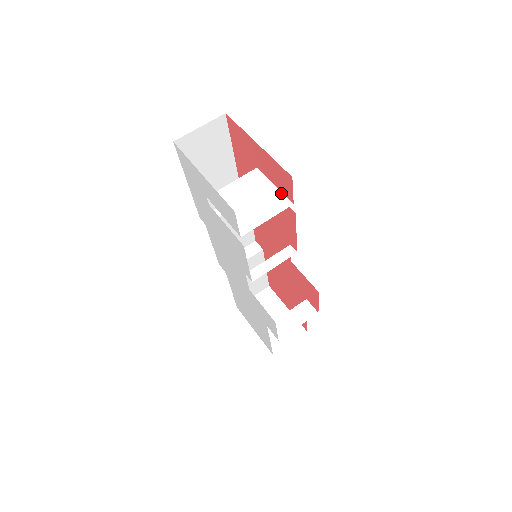
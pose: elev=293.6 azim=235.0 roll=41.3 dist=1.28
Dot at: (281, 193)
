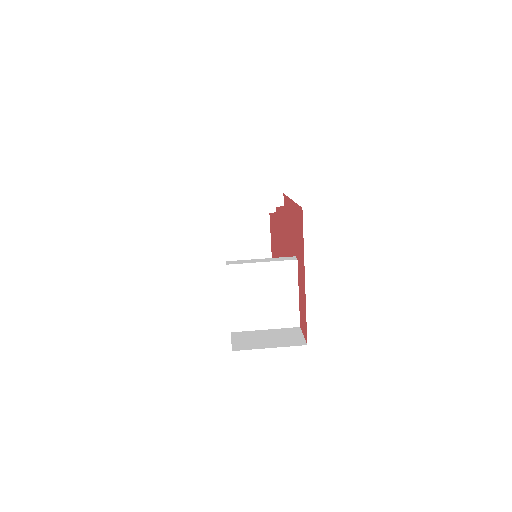
Dot at: (298, 307)
